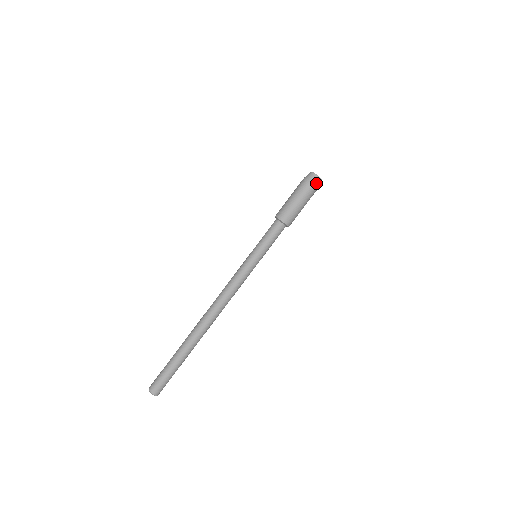
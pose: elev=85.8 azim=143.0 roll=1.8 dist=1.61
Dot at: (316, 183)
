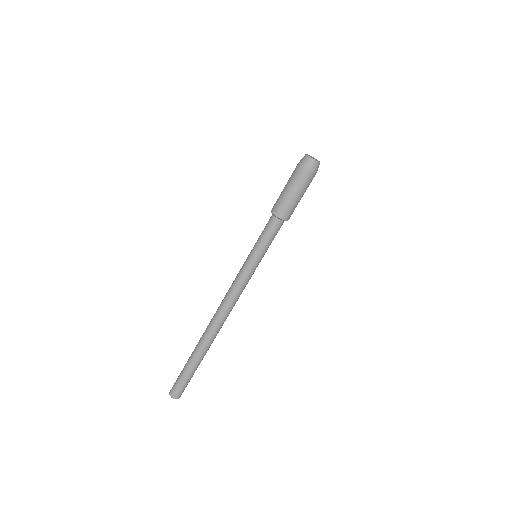
Dot at: (317, 170)
